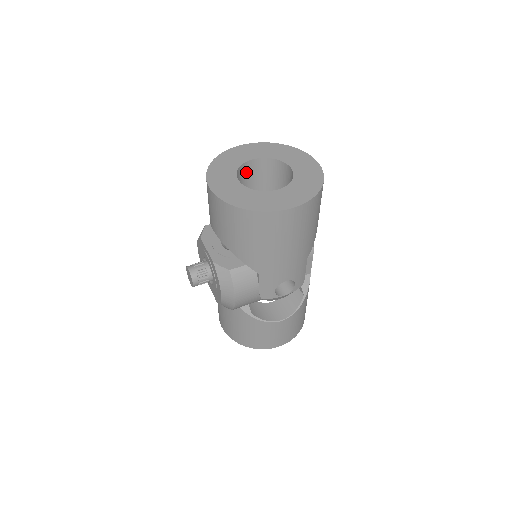
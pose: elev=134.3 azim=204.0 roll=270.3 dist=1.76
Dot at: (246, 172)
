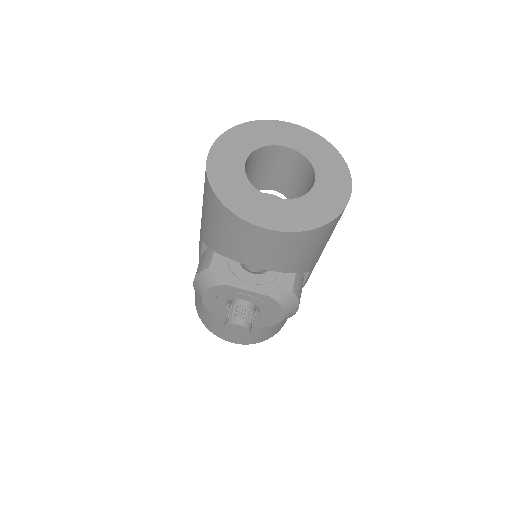
Dot at: occluded
